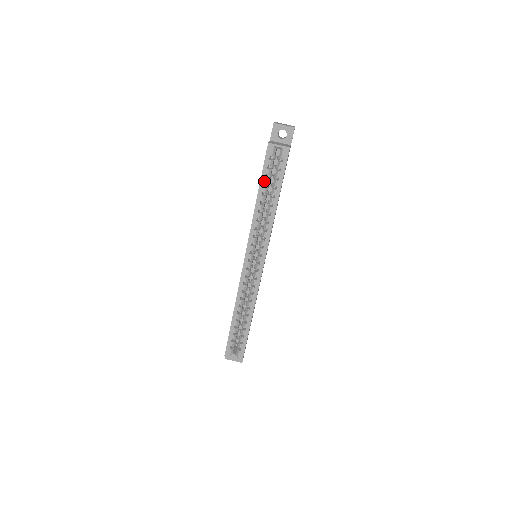
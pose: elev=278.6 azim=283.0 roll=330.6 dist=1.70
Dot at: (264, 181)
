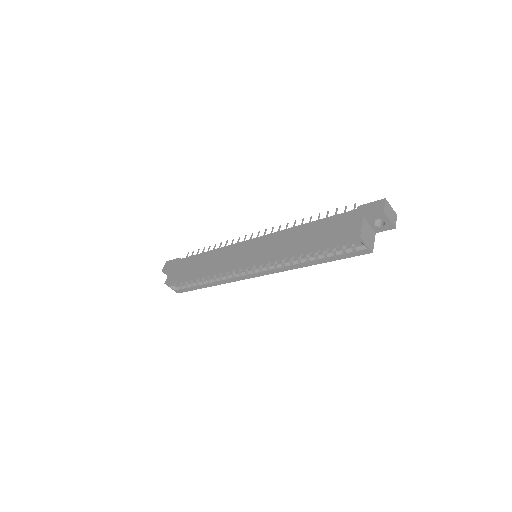
Dot at: (323, 249)
